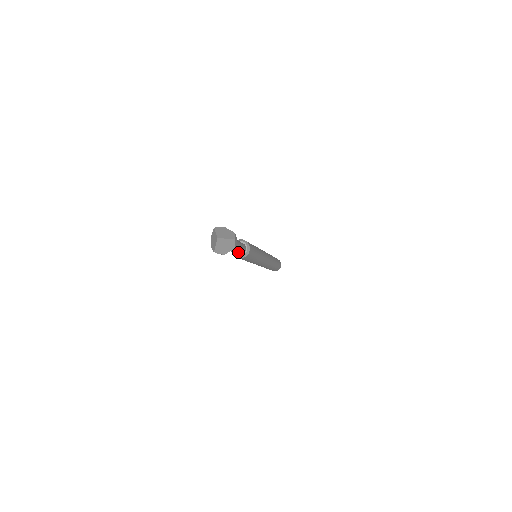
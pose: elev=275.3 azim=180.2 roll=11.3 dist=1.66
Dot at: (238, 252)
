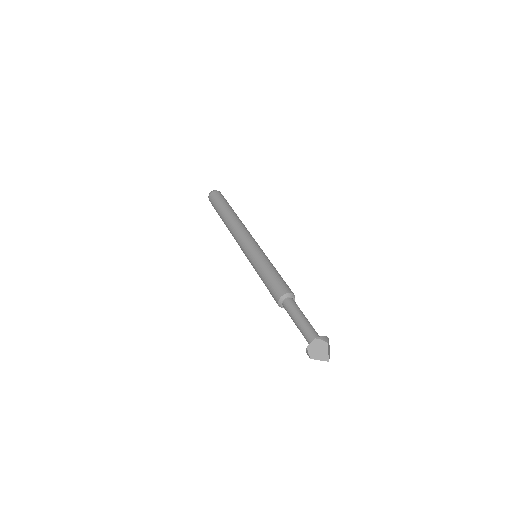
Dot at: occluded
